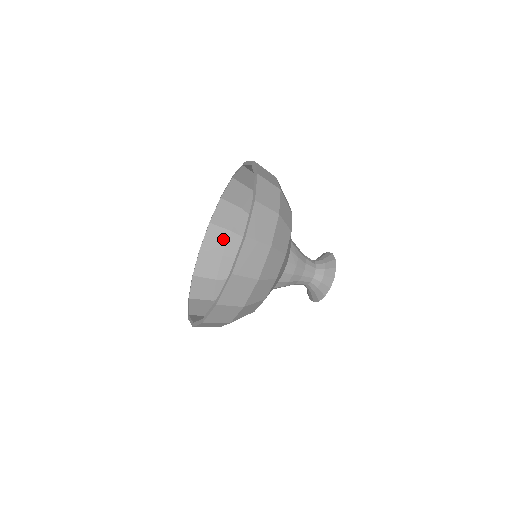
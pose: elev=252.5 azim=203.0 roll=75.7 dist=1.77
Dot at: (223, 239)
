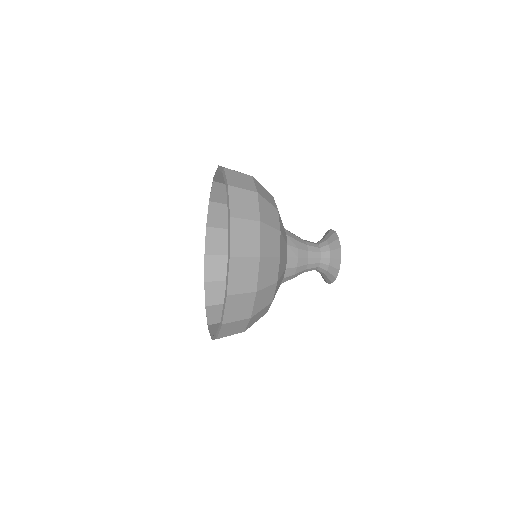
Dot at: (224, 239)
